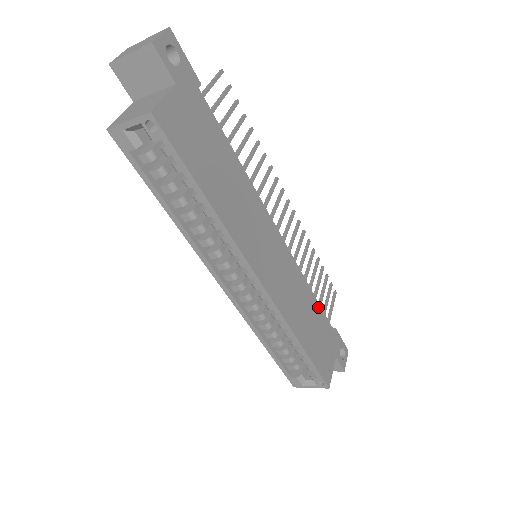
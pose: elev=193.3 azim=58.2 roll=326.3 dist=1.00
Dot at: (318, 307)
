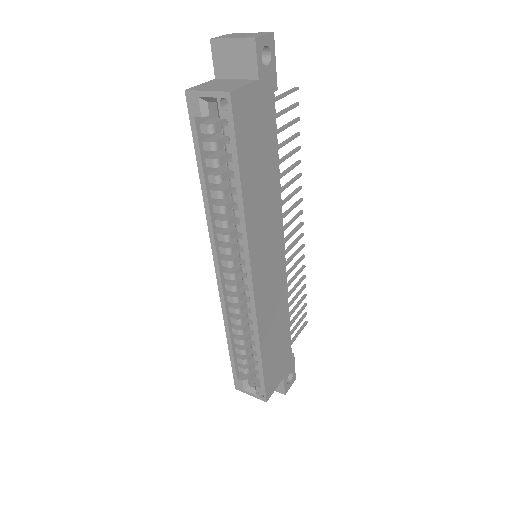
Dot at: (288, 326)
